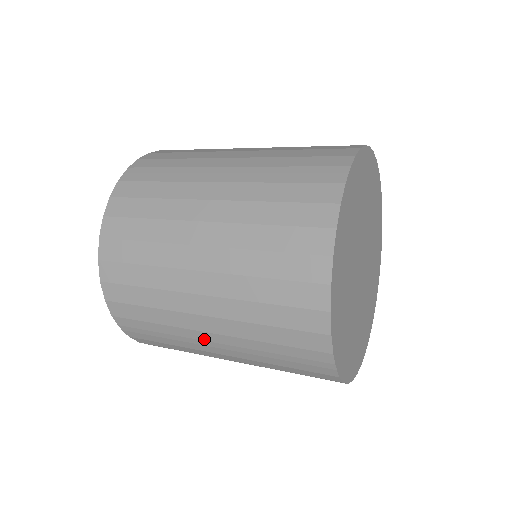
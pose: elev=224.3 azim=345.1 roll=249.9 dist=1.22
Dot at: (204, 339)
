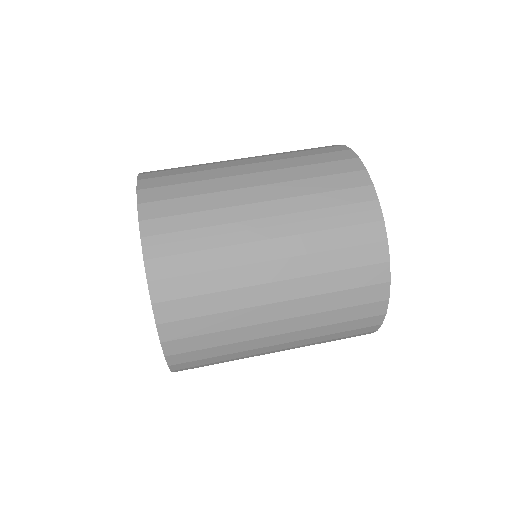
Dot at: (267, 353)
